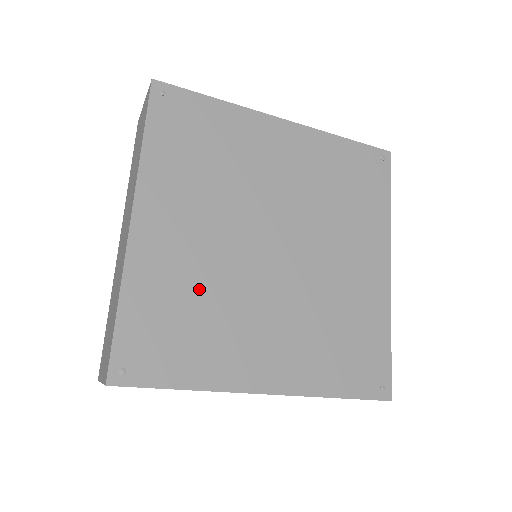
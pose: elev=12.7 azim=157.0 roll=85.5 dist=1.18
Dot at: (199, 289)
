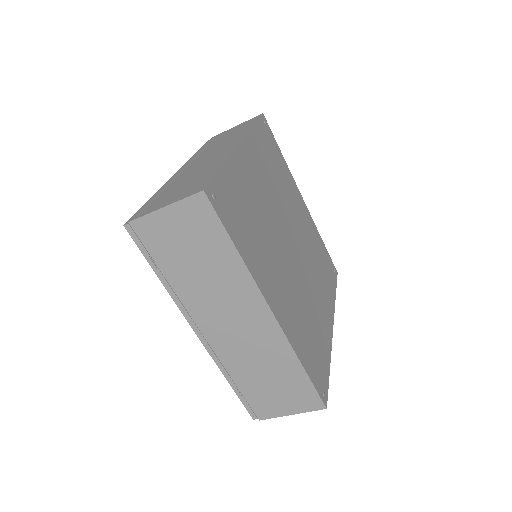
Dot at: (257, 213)
